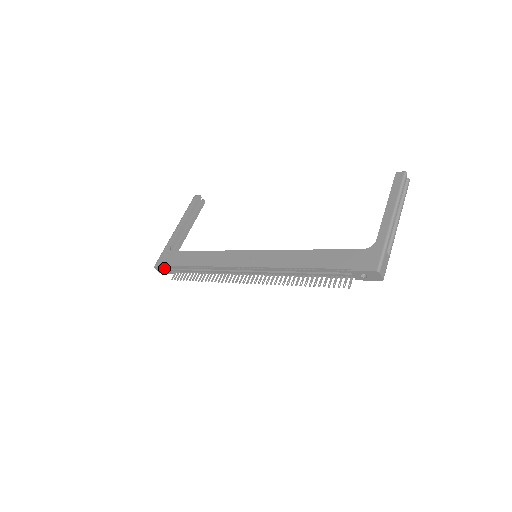
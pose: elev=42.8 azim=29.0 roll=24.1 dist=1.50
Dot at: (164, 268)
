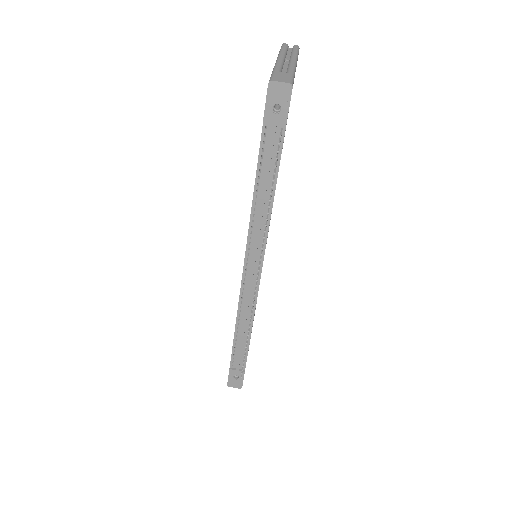
Dot at: (231, 375)
